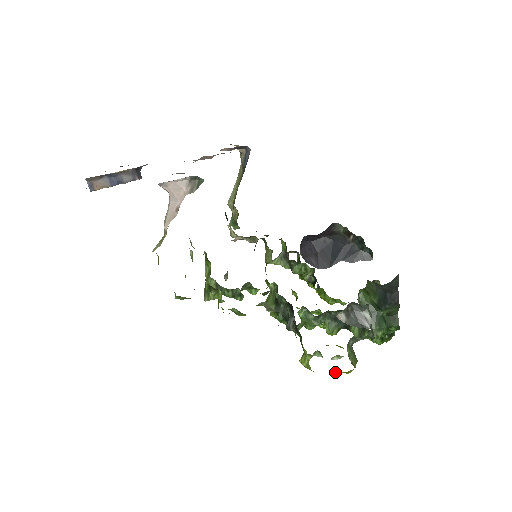
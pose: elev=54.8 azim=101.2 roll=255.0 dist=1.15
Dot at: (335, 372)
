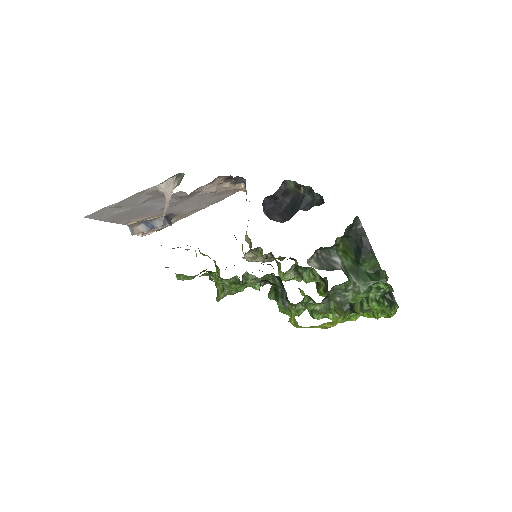
Dot at: (323, 326)
